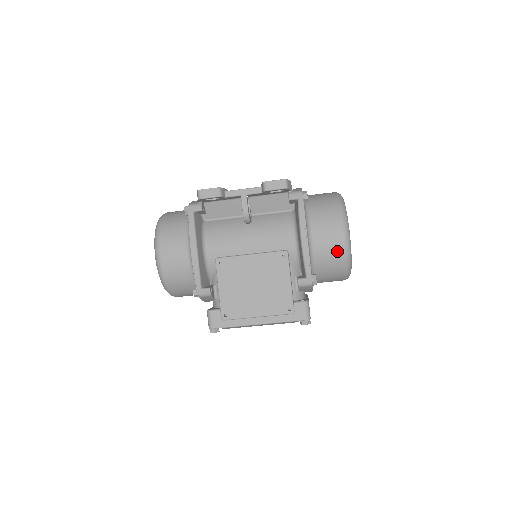
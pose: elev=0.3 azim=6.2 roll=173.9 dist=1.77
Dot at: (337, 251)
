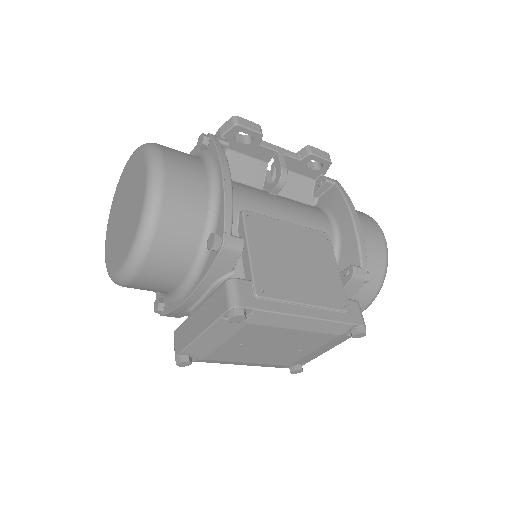
Dot at: (380, 251)
